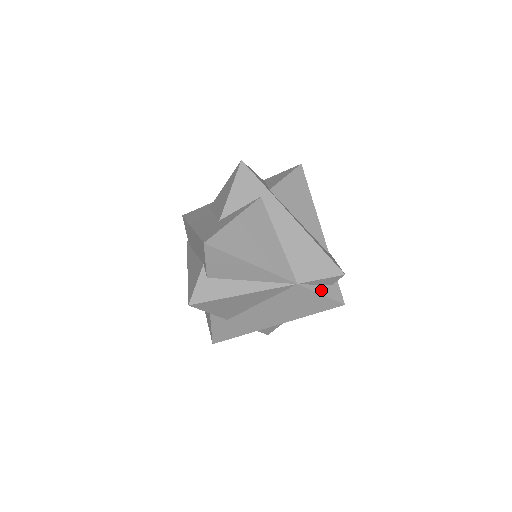
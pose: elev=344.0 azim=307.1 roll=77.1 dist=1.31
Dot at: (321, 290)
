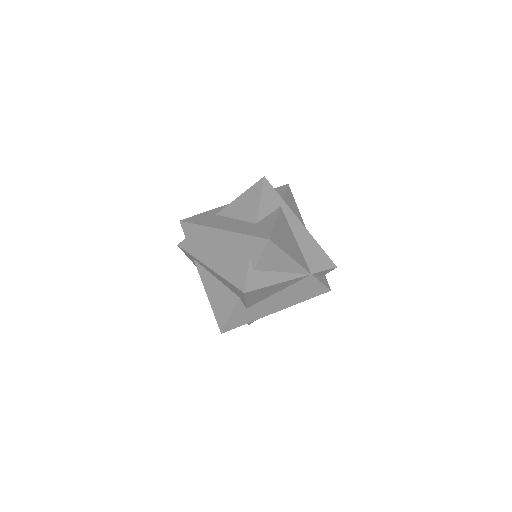
Dot at: (321, 279)
